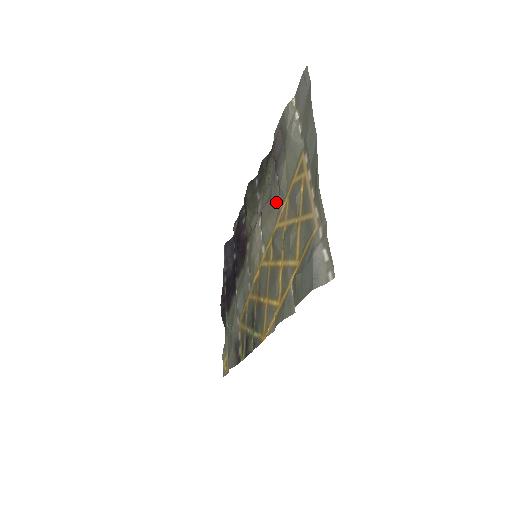
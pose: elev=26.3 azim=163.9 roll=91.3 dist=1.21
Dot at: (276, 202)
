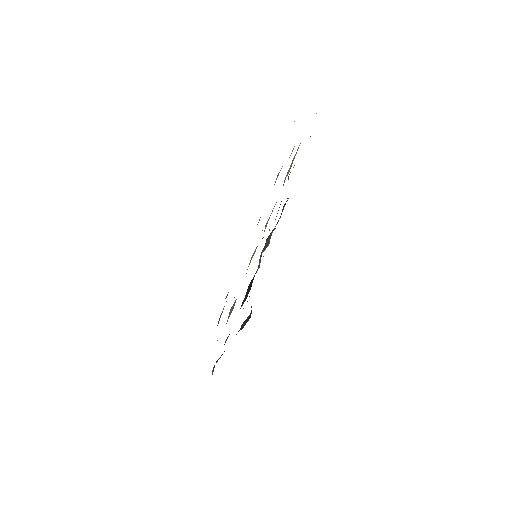
Dot at: occluded
